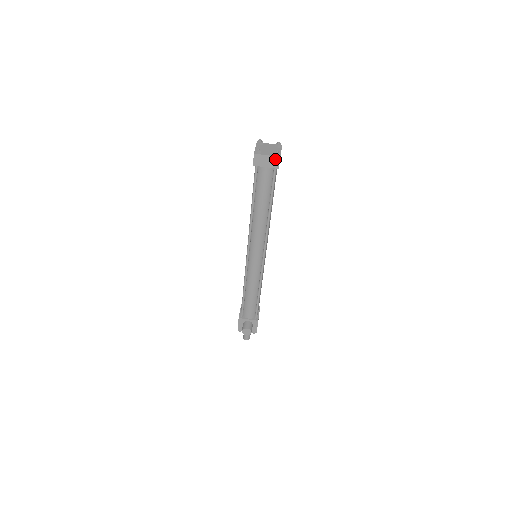
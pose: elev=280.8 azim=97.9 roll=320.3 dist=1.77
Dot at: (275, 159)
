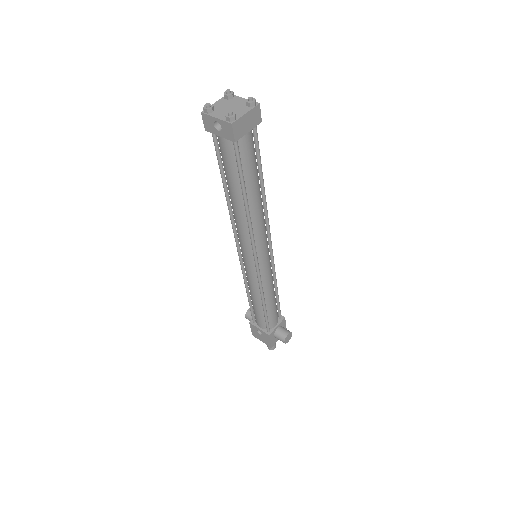
Dot at: (255, 111)
